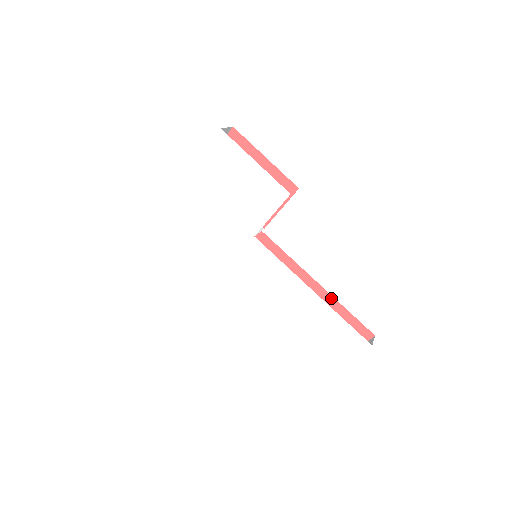
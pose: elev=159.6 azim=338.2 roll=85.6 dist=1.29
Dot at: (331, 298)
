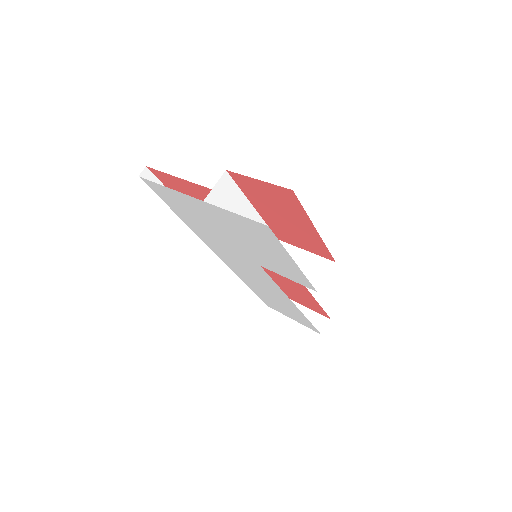
Dot at: (311, 296)
